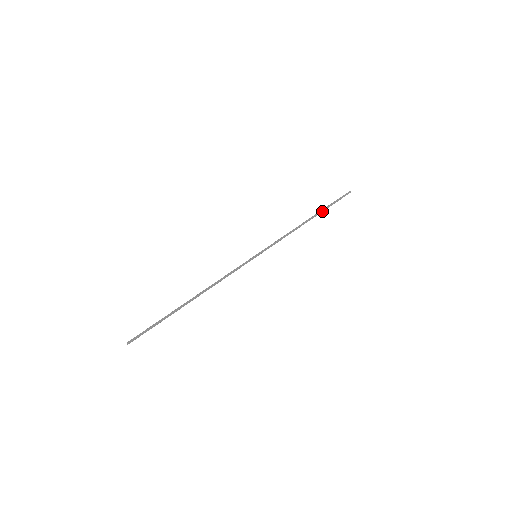
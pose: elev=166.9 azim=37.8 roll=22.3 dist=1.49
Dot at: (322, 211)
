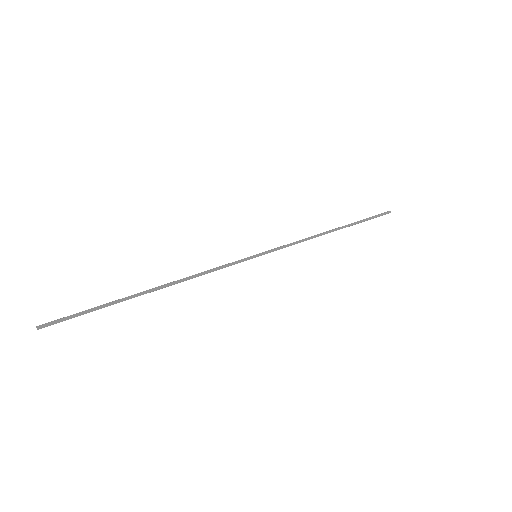
Dot at: (352, 224)
